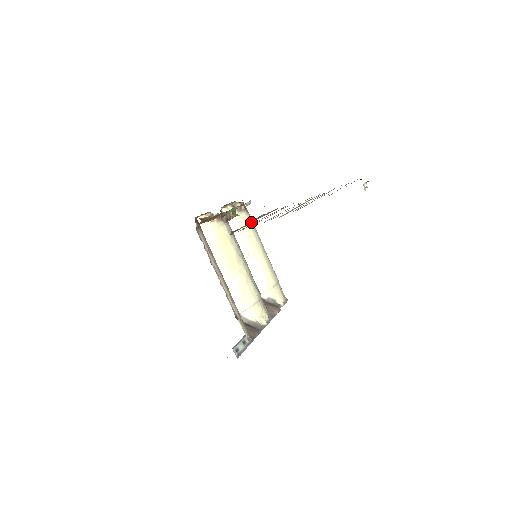
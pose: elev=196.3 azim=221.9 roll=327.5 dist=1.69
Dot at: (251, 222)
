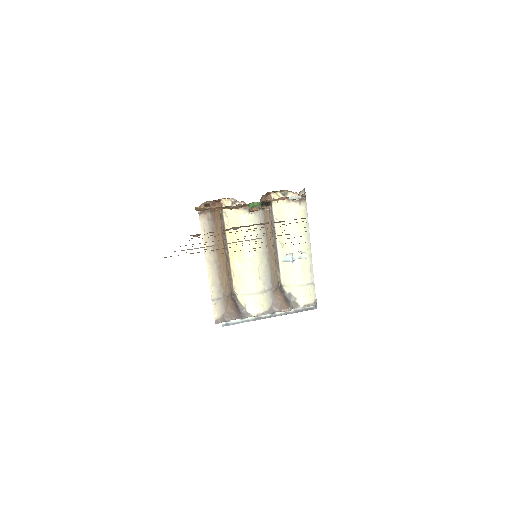
Dot at: (302, 215)
